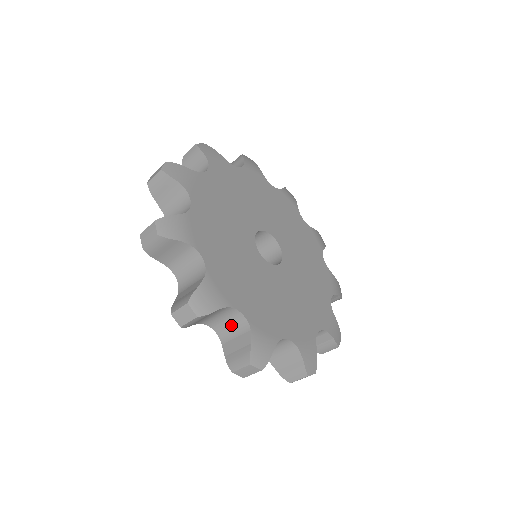
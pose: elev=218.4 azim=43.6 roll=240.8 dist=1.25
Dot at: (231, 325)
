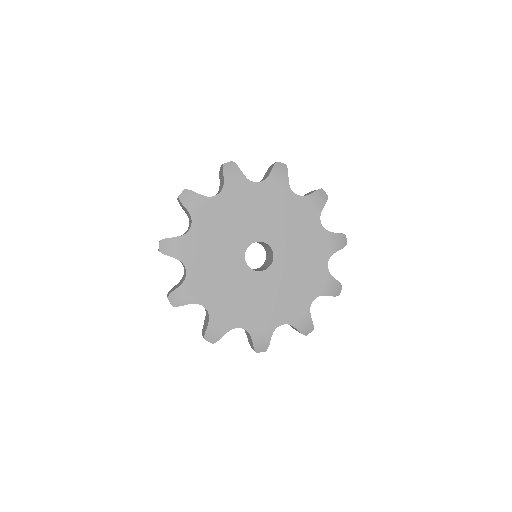
Dot at: occluded
